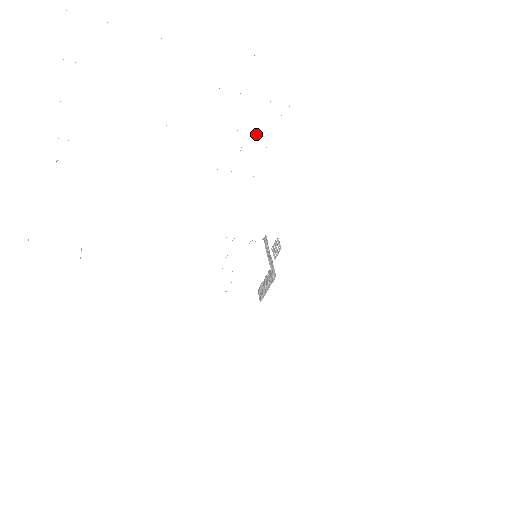
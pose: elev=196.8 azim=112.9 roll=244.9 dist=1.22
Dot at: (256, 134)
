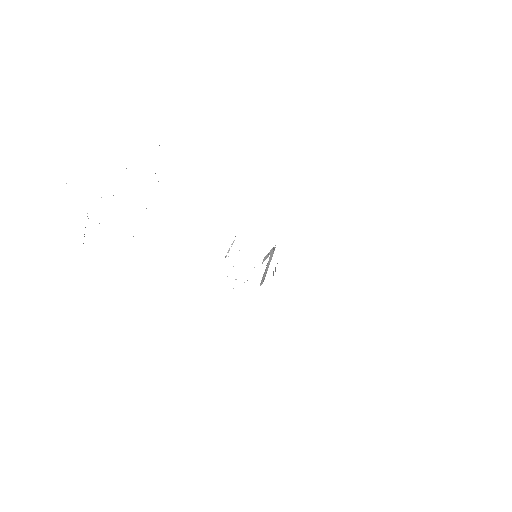
Dot at: occluded
